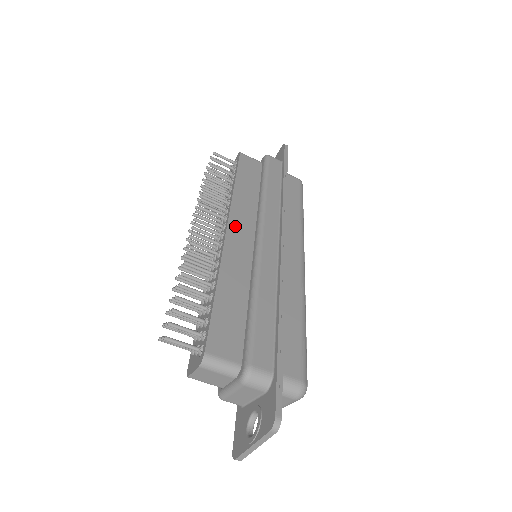
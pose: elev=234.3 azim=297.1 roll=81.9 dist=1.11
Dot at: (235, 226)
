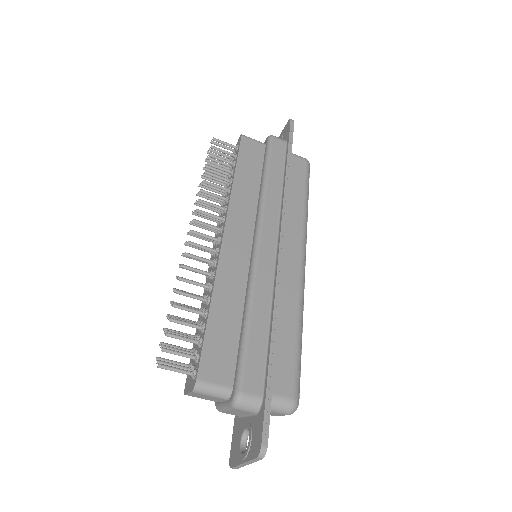
Dot at: (232, 230)
